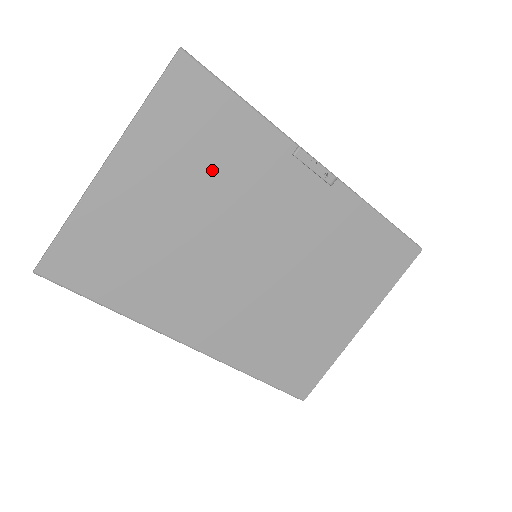
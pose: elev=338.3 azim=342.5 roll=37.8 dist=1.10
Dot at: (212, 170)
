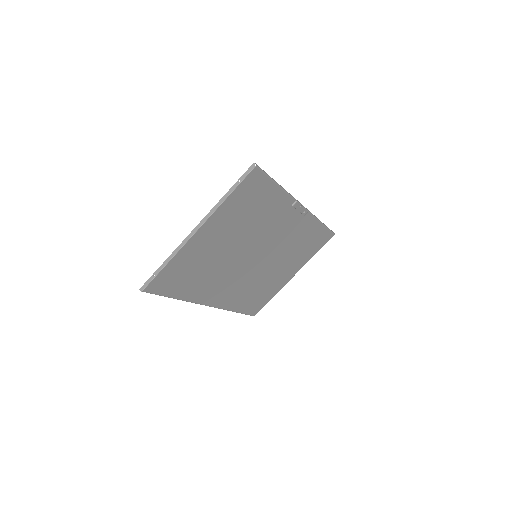
Dot at: (250, 221)
